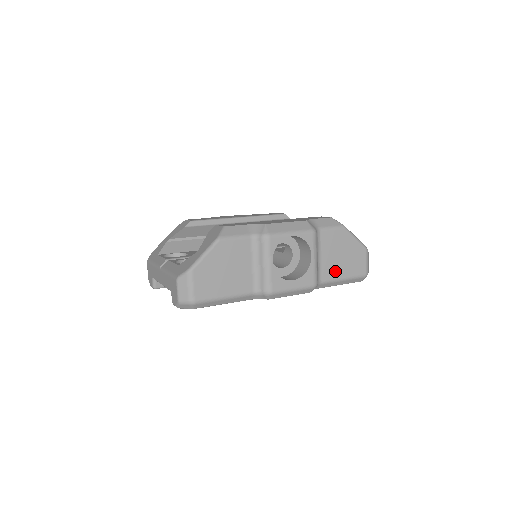
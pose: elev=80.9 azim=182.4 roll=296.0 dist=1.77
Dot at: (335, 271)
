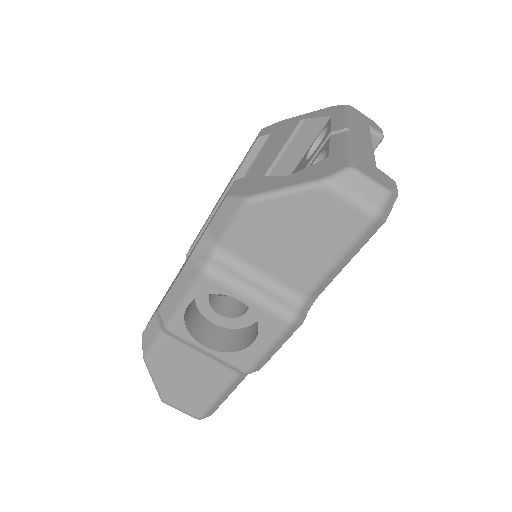
Dot at: (309, 265)
